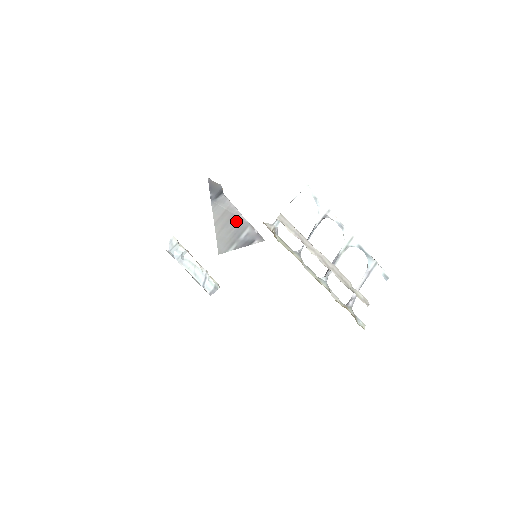
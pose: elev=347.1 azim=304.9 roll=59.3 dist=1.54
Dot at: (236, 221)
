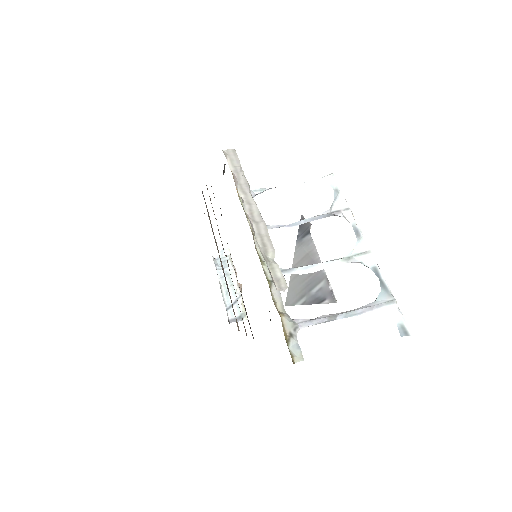
Dot at: occluded
